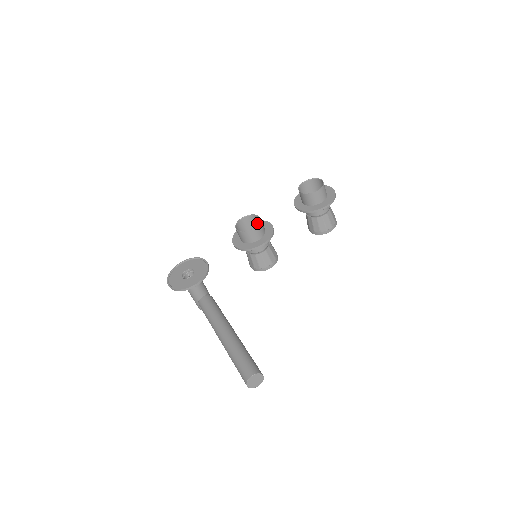
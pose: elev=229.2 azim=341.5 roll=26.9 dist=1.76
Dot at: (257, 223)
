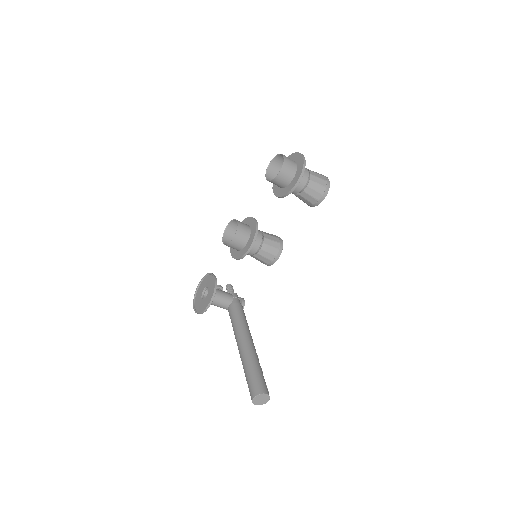
Dot at: occluded
